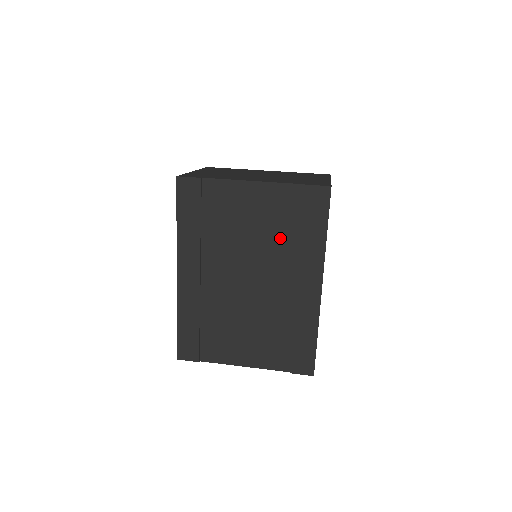
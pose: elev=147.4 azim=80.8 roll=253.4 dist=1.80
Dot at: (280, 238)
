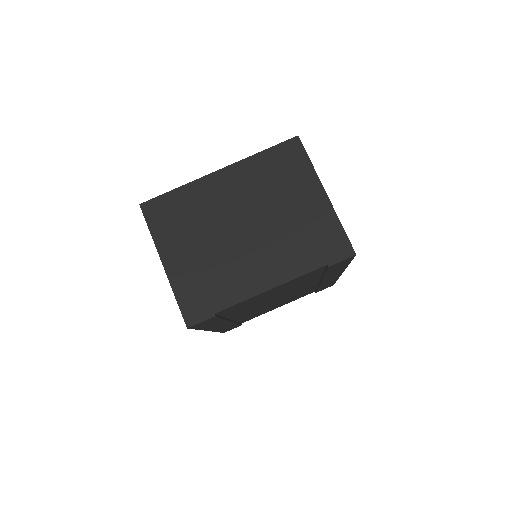
Dot at: (303, 283)
